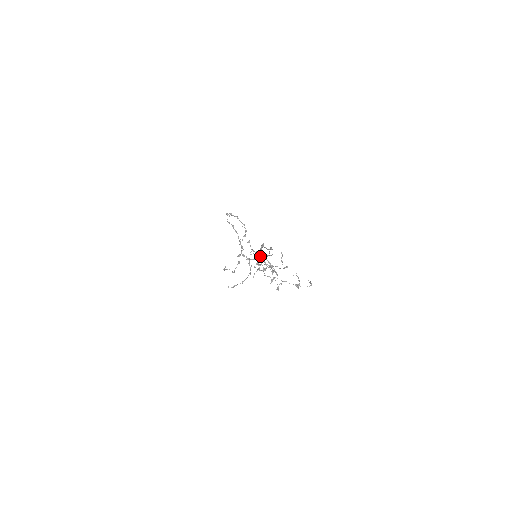
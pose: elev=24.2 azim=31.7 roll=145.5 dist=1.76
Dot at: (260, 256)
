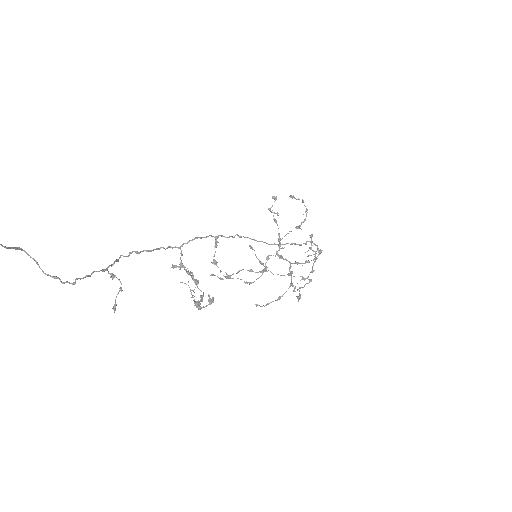
Dot at: (130, 252)
